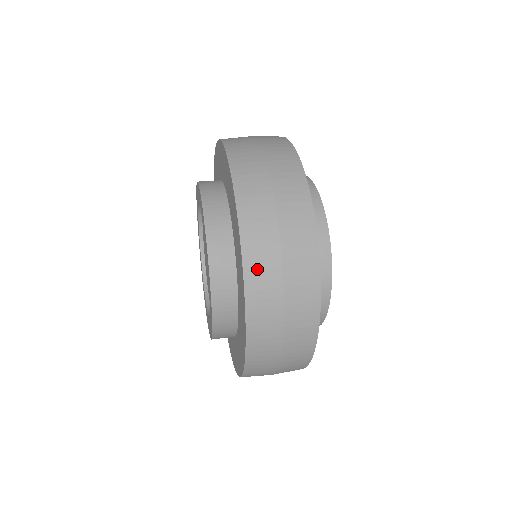
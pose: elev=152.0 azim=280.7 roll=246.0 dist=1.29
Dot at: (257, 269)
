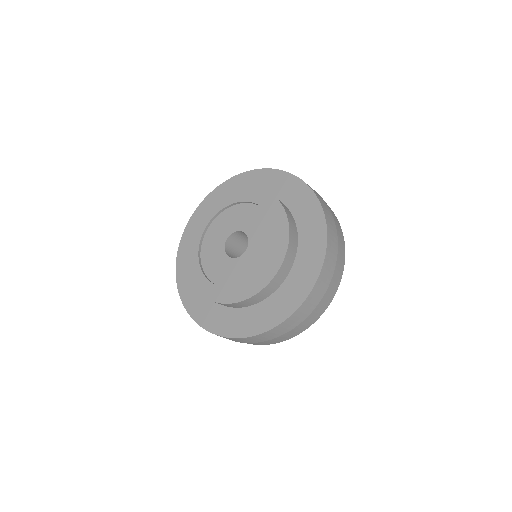
Dot at: (330, 251)
